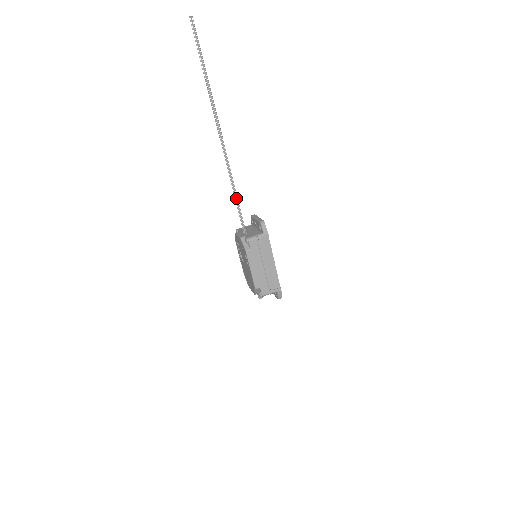
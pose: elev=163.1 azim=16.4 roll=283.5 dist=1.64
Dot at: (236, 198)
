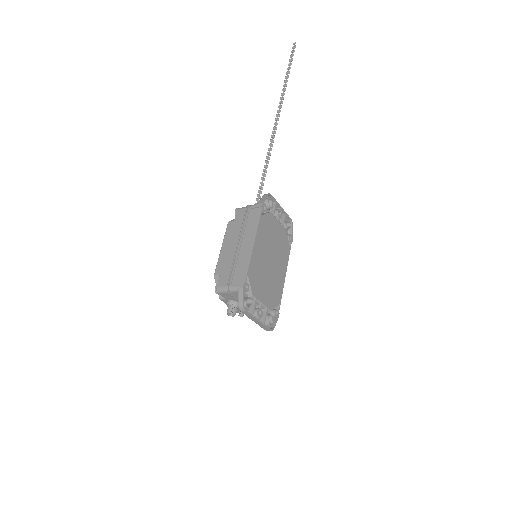
Dot at: (263, 179)
